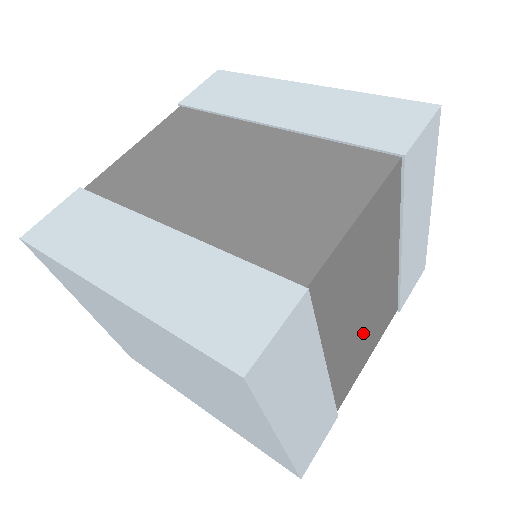
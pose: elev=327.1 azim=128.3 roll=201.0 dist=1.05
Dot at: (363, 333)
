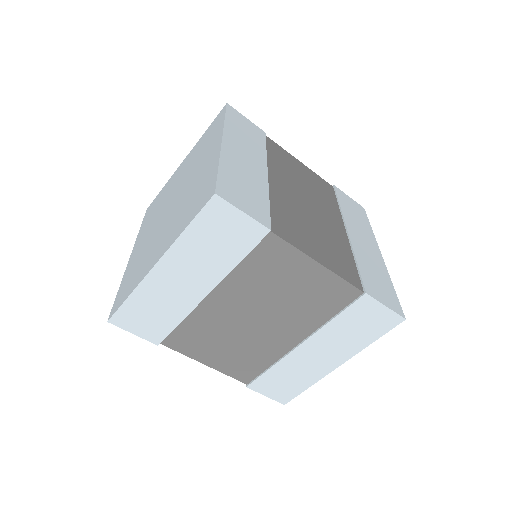
Dot at: (230, 337)
